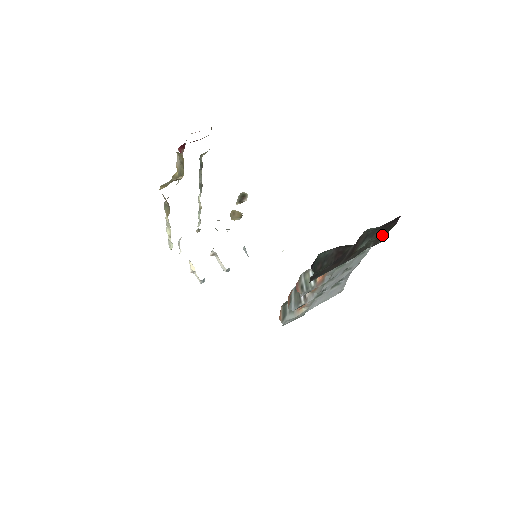
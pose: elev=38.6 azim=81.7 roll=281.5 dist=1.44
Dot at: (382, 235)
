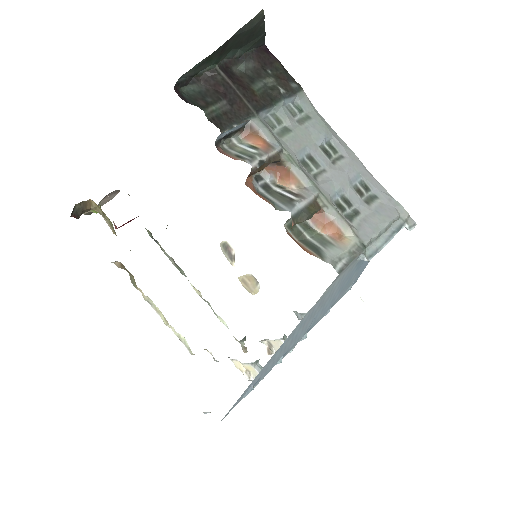
Dot at: (283, 79)
